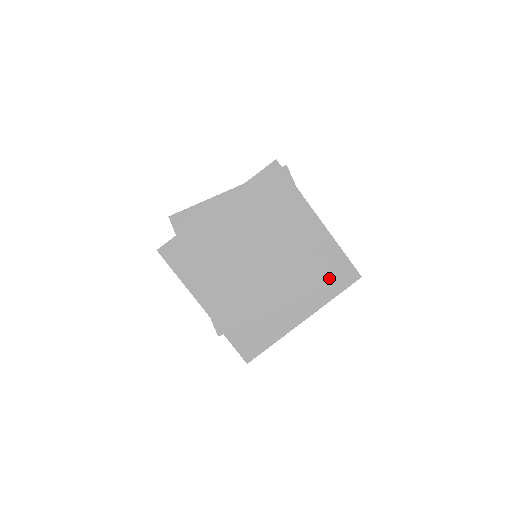
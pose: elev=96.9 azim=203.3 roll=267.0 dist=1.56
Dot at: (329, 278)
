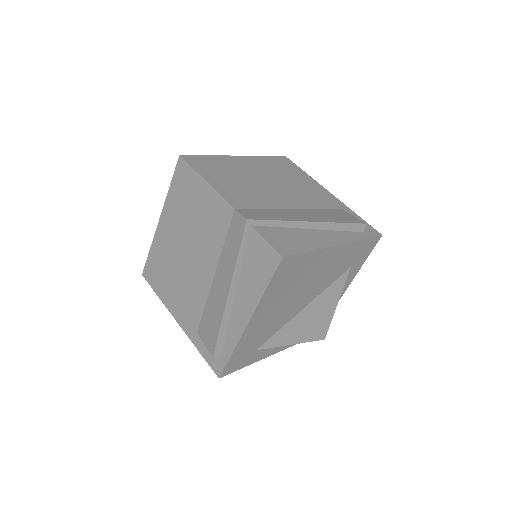
Dot at: (354, 219)
